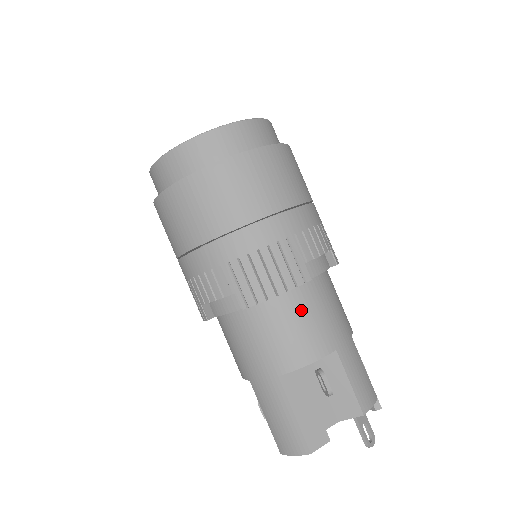
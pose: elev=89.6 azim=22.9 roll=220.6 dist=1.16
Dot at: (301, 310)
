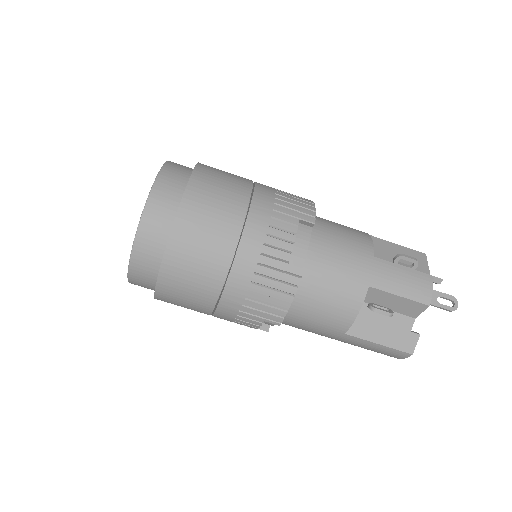
Dot at: (318, 289)
